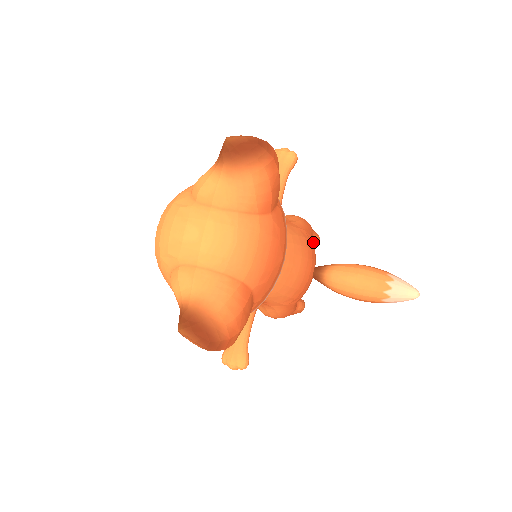
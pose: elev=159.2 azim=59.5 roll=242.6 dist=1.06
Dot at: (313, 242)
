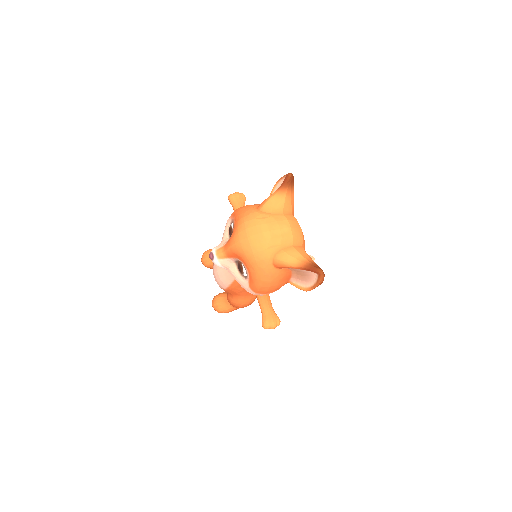
Dot at: occluded
